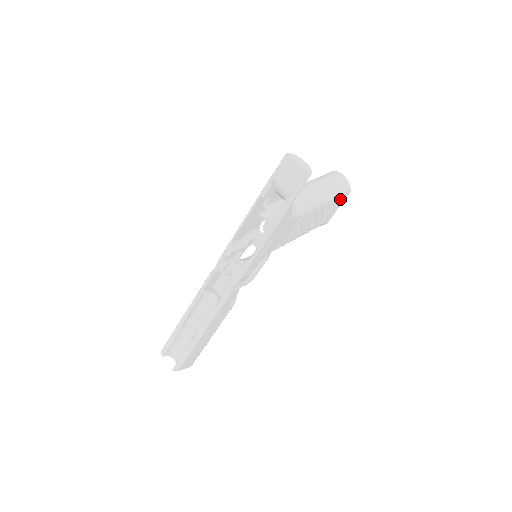
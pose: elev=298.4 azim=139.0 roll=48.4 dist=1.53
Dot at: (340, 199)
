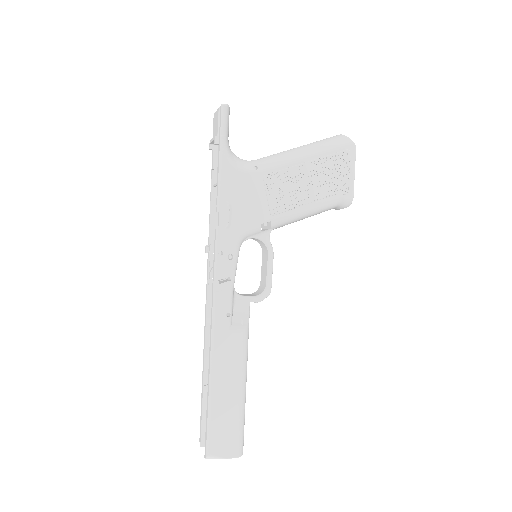
Dot at: (341, 156)
